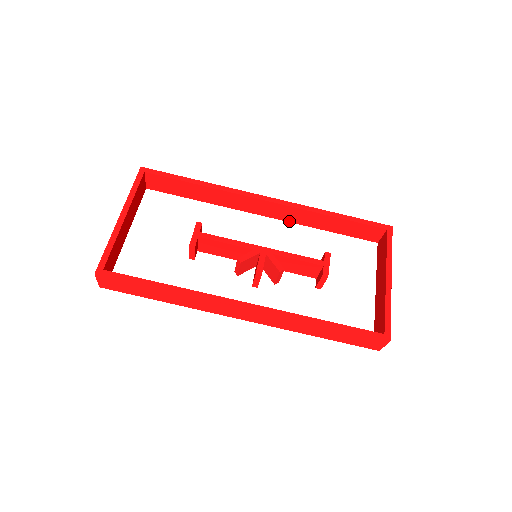
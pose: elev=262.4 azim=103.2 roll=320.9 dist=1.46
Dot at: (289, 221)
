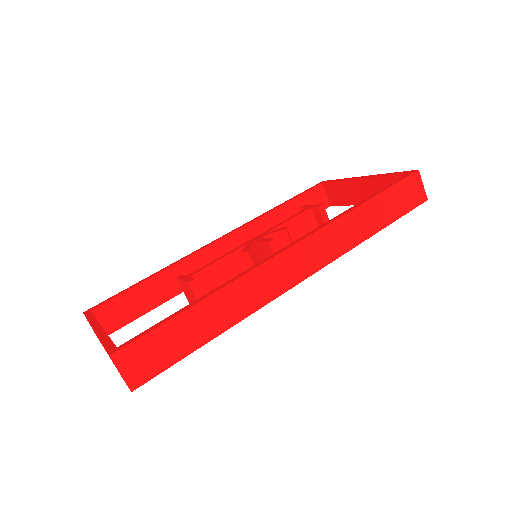
Dot at: occluded
